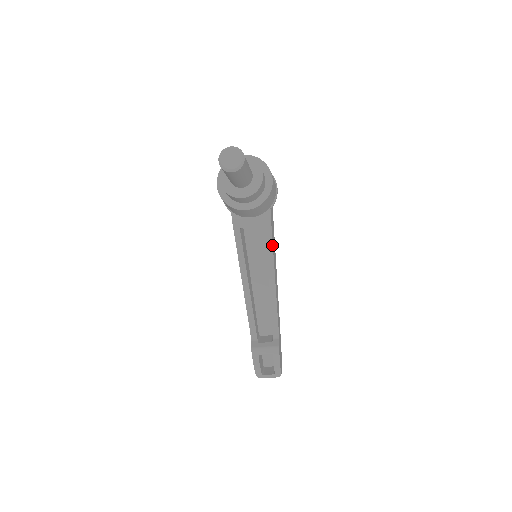
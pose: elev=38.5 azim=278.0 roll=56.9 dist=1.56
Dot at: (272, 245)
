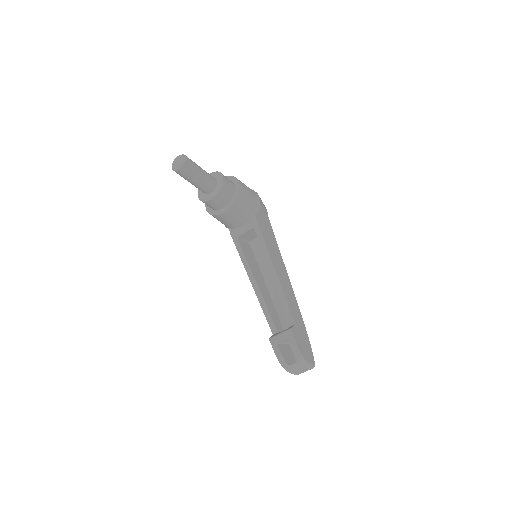
Dot at: (264, 240)
